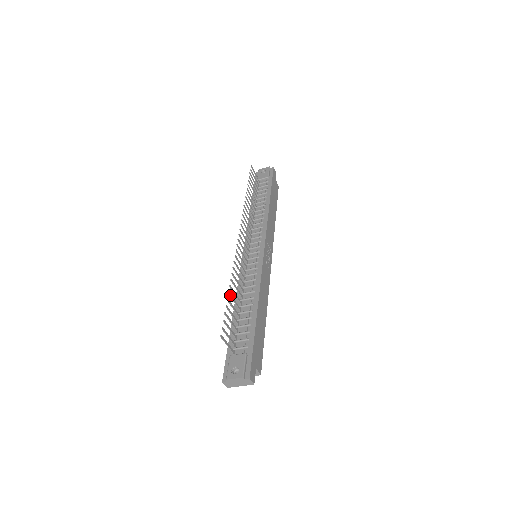
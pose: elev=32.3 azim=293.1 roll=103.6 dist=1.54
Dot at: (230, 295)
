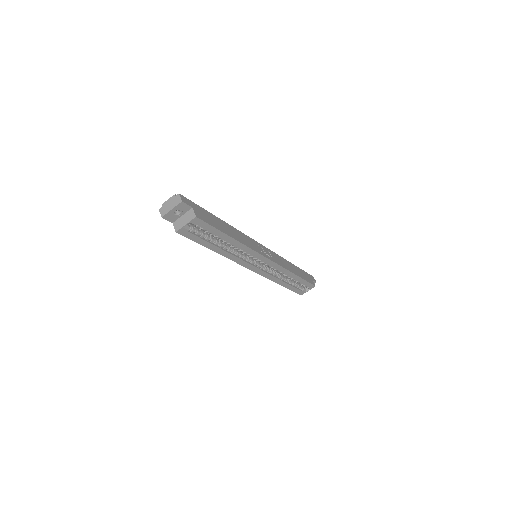
Dot at: occluded
